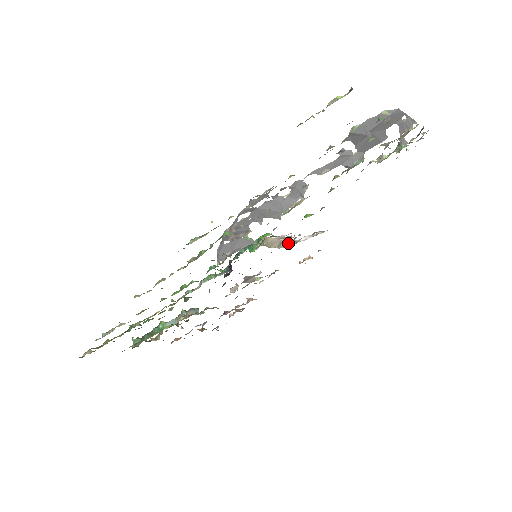
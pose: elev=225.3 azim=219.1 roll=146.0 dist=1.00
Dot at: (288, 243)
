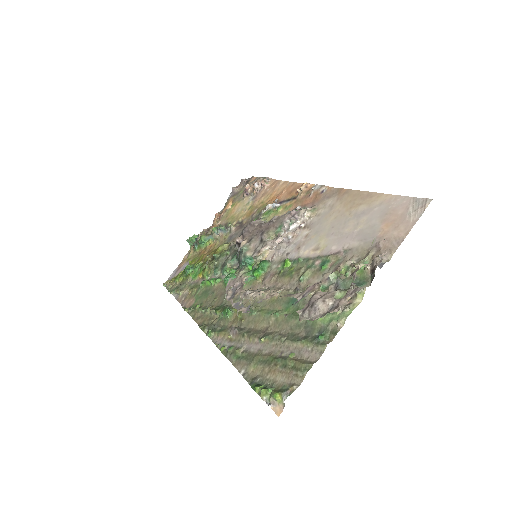
Dot at: (280, 234)
